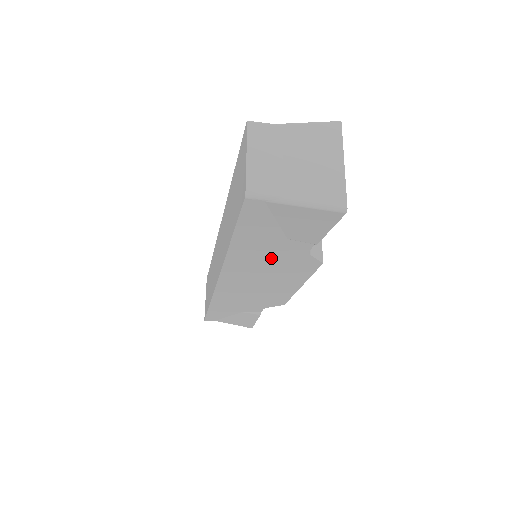
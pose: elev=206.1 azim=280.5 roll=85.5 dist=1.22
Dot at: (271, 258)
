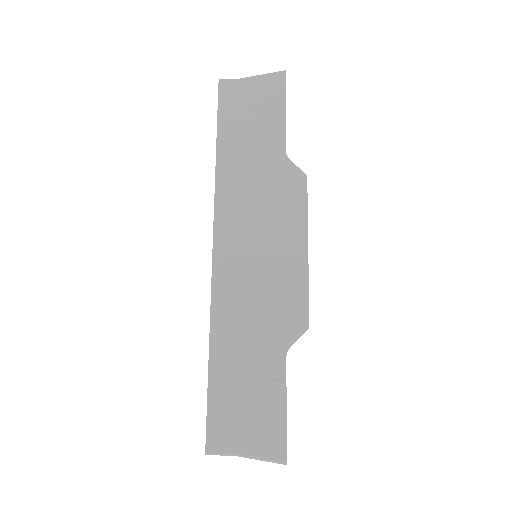
Dot at: occluded
